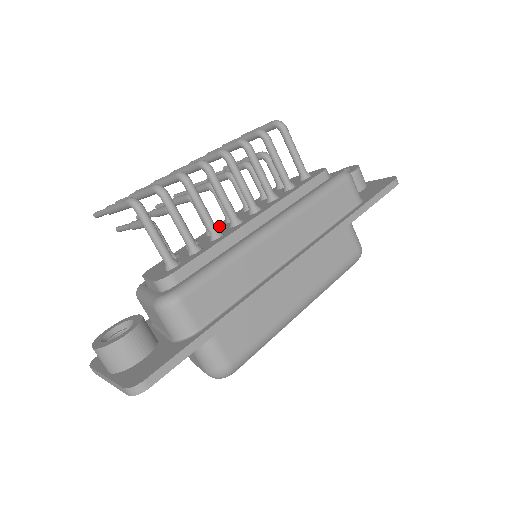
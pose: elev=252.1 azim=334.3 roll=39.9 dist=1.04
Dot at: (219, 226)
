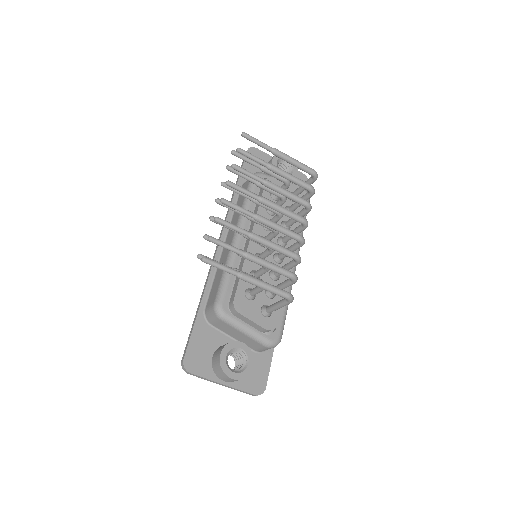
Dot at: (258, 248)
